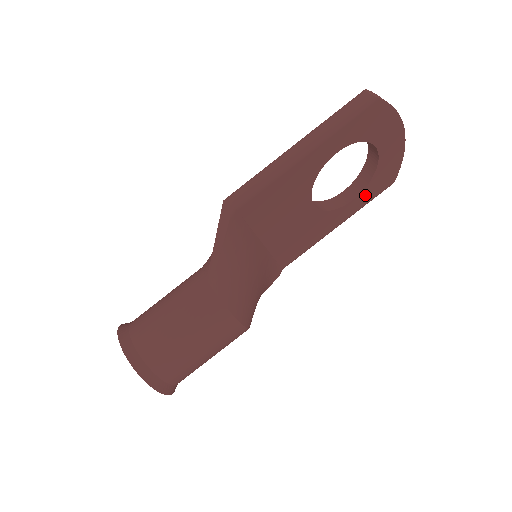
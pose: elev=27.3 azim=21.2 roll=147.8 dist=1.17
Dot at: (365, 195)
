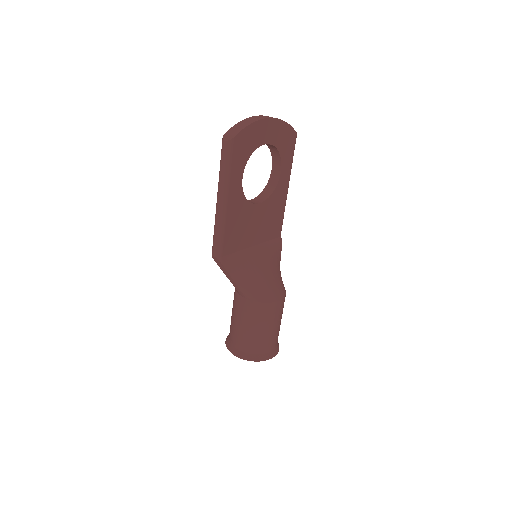
Dot at: (286, 160)
